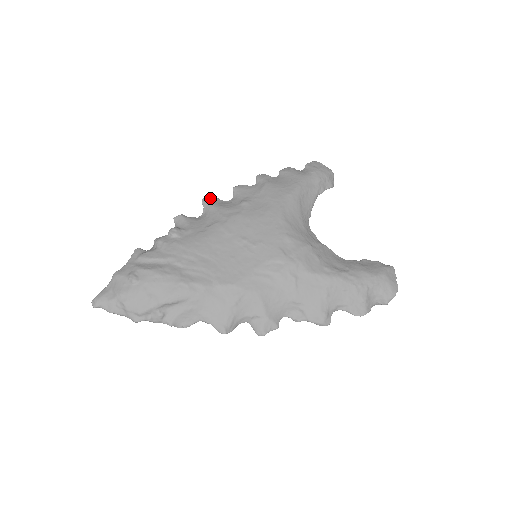
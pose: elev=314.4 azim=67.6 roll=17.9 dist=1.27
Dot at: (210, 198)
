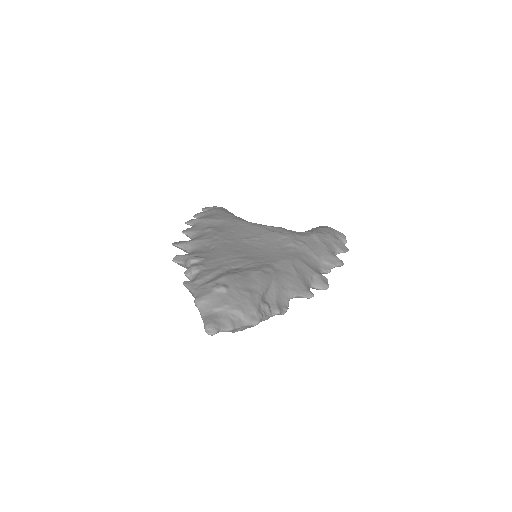
Dot at: (177, 242)
